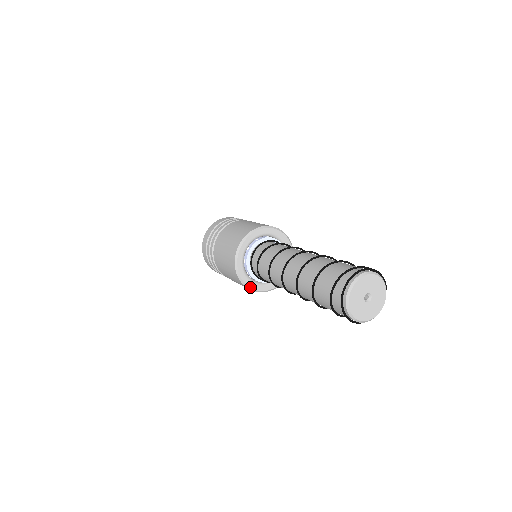
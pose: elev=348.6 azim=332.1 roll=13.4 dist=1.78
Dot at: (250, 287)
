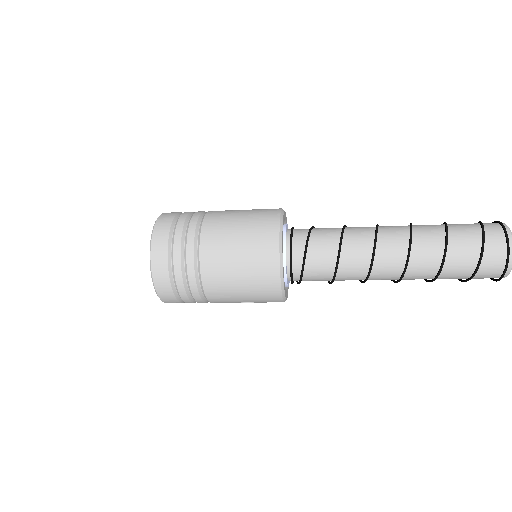
Dot at: (282, 249)
